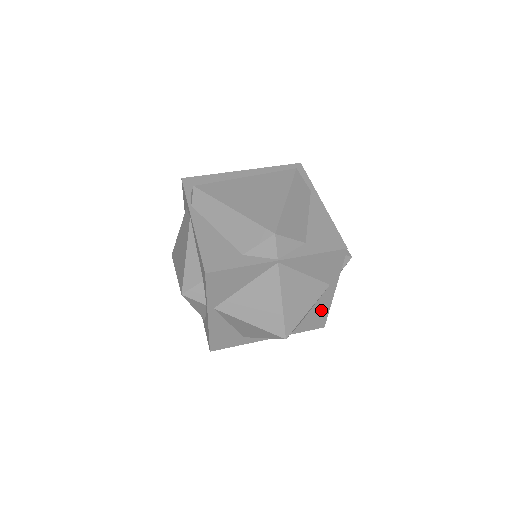
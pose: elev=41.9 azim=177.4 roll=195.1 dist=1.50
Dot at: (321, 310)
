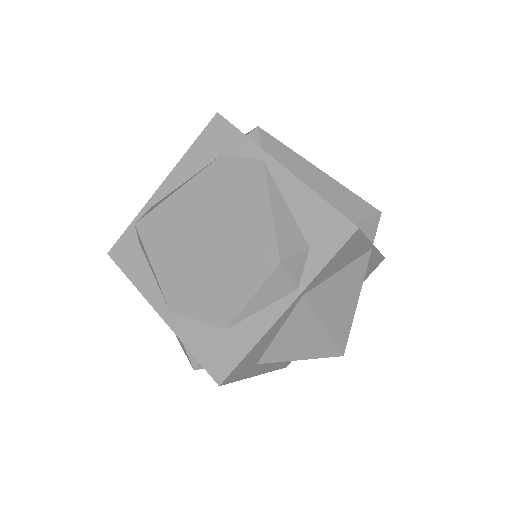
Dot at: occluded
